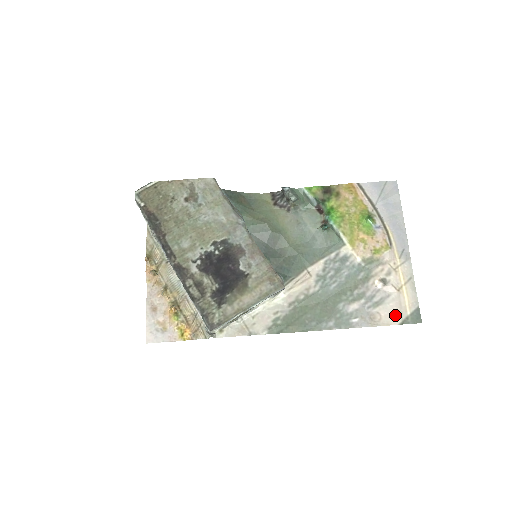
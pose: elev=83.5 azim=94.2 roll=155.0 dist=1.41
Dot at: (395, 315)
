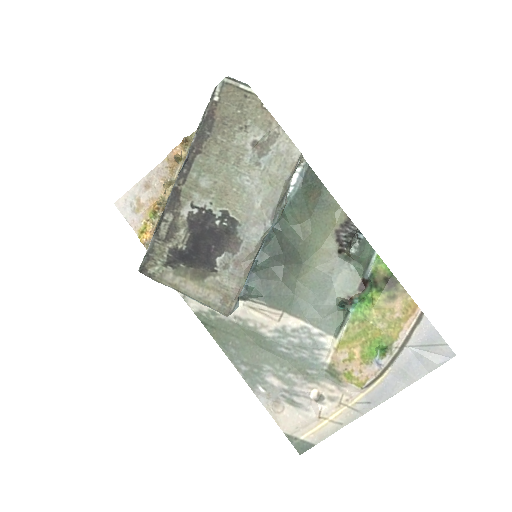
Dot at: (291, 425)
